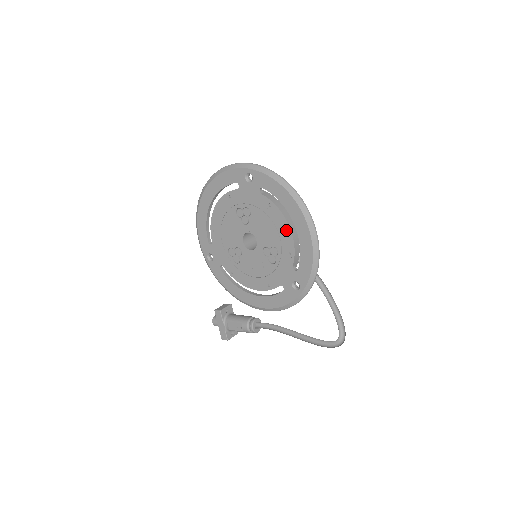
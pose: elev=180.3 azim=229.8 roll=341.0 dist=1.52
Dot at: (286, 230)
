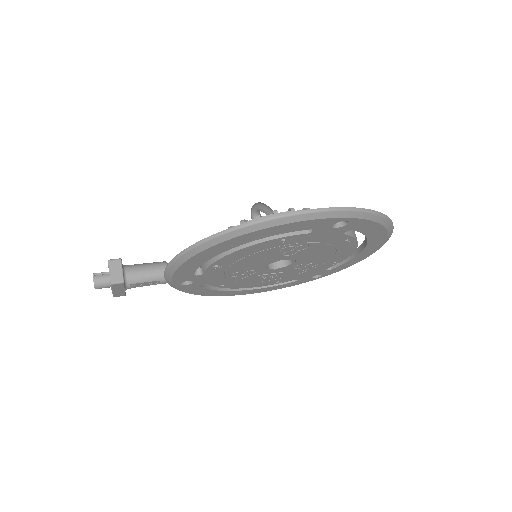
Dot at: (349, 252)
